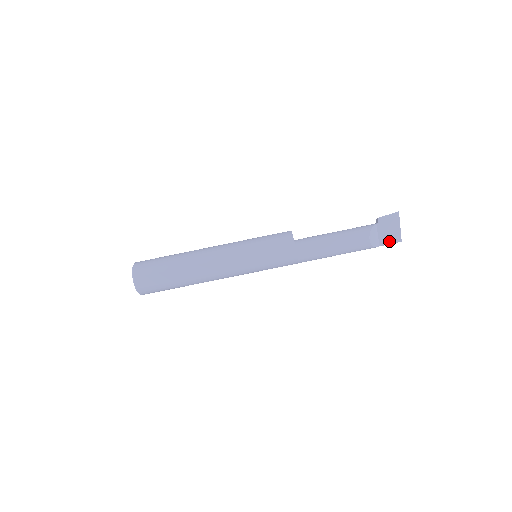
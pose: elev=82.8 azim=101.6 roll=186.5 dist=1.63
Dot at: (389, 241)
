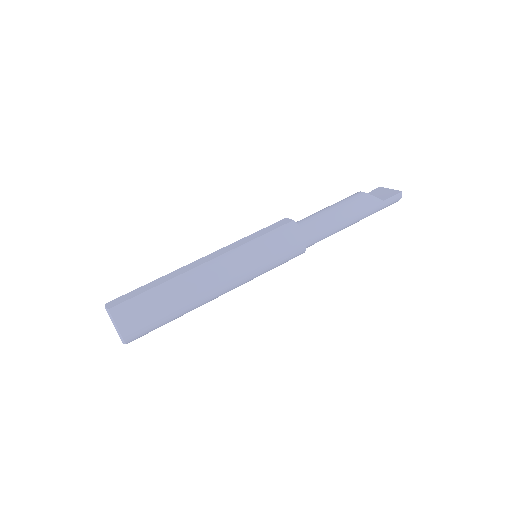
Dot at: (389, 196)
